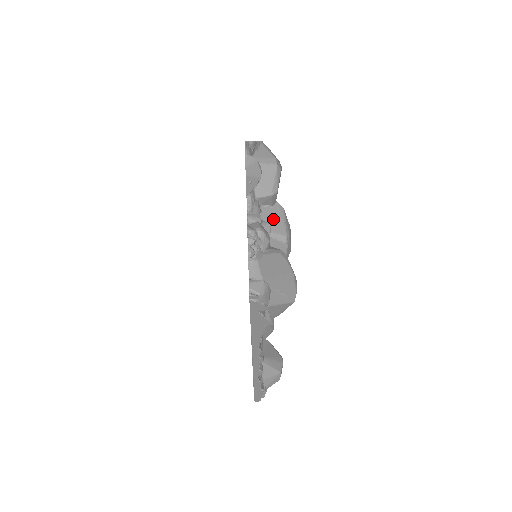
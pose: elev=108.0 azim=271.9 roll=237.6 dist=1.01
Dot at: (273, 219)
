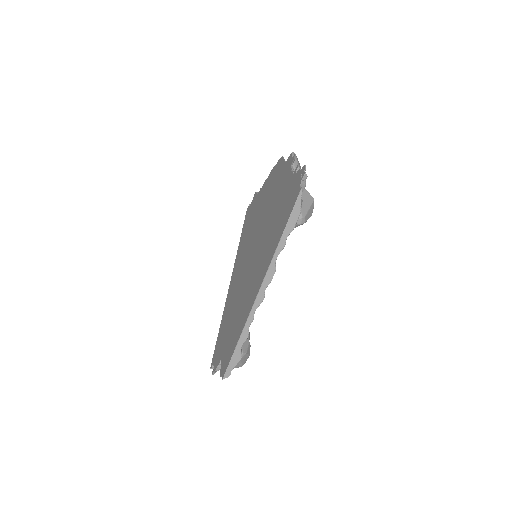
Dot at: occluded
